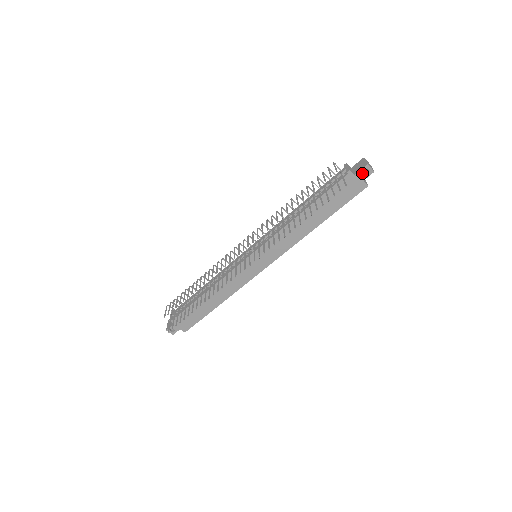
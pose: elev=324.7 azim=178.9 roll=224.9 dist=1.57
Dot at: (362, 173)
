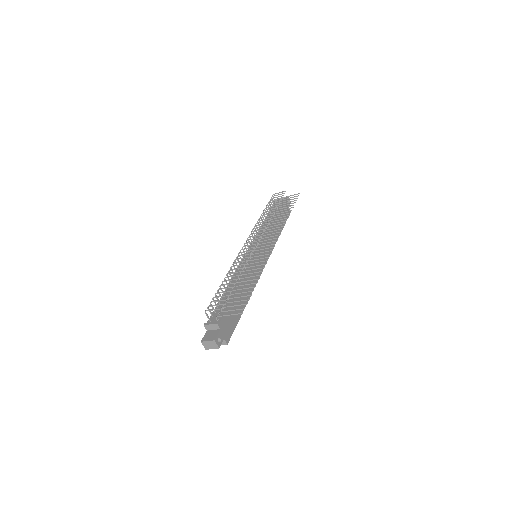
Dot at: occluded
